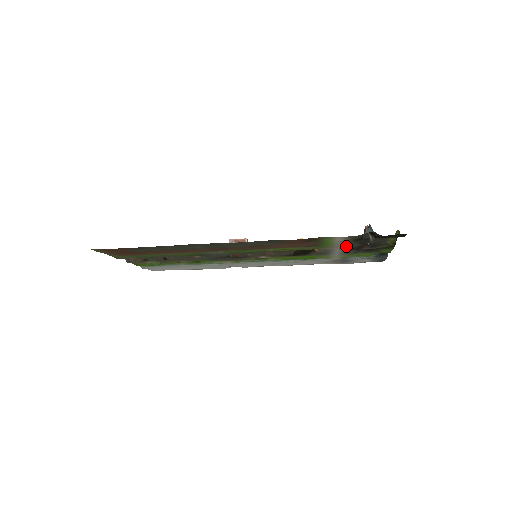
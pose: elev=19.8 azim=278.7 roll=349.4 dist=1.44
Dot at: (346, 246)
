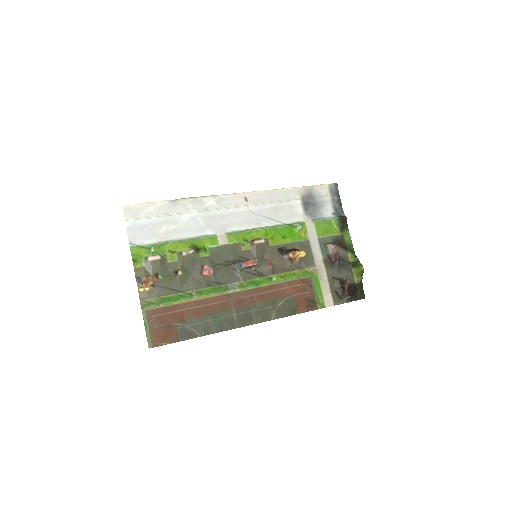
Dot at: (327, 270)
